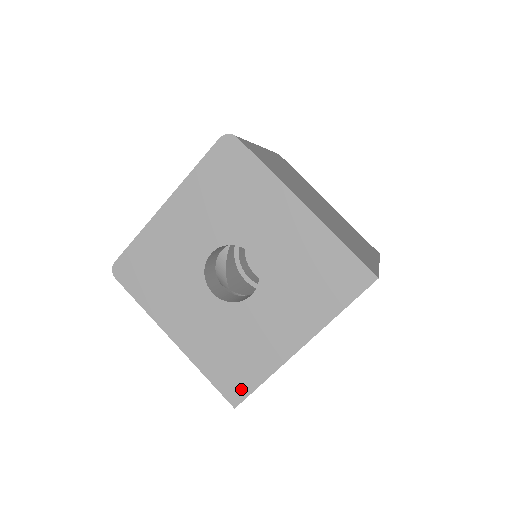
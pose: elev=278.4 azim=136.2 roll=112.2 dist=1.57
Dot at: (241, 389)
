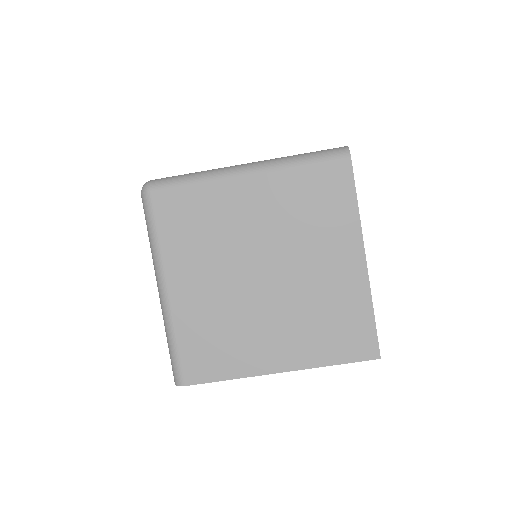
Dot at: occluded
